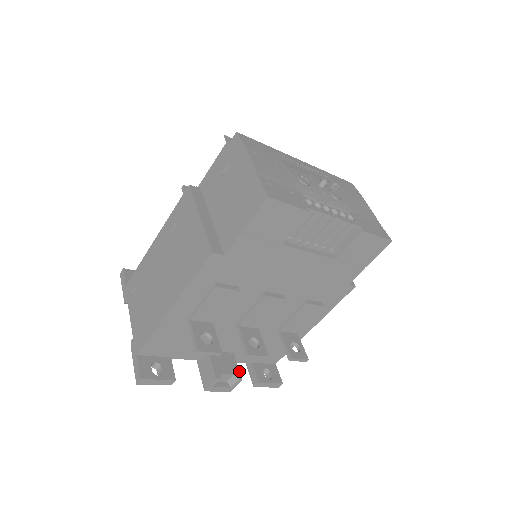
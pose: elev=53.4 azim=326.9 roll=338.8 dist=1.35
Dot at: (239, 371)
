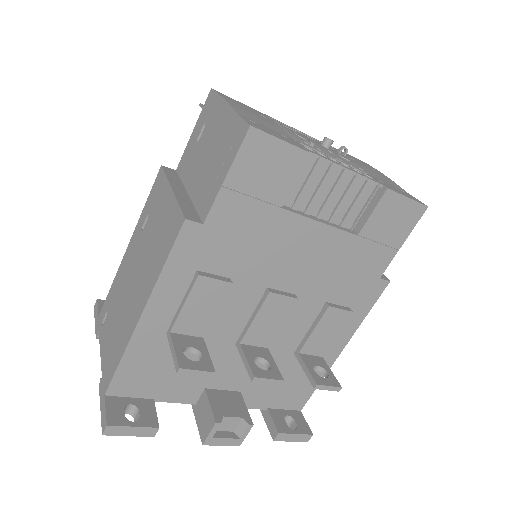
Dot at: (249, 414)
